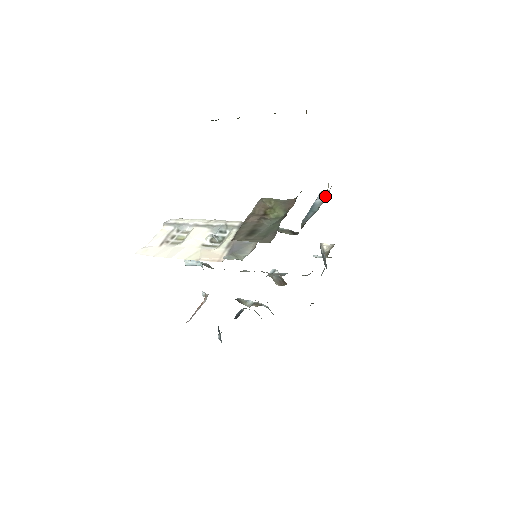
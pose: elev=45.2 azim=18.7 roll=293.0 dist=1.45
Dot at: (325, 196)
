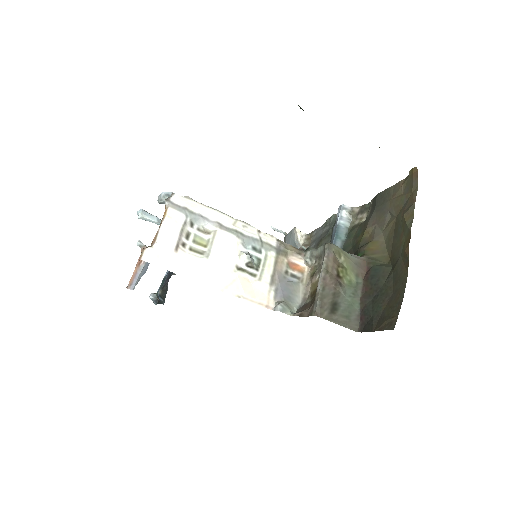
Dot at: (349, 217)
